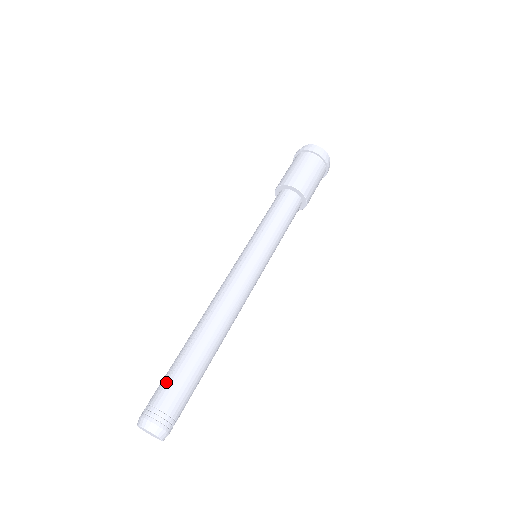
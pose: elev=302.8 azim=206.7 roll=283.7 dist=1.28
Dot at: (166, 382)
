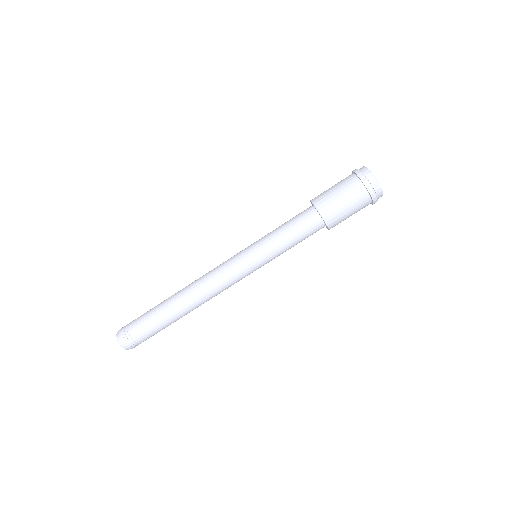
Dot at: (145, 327)
